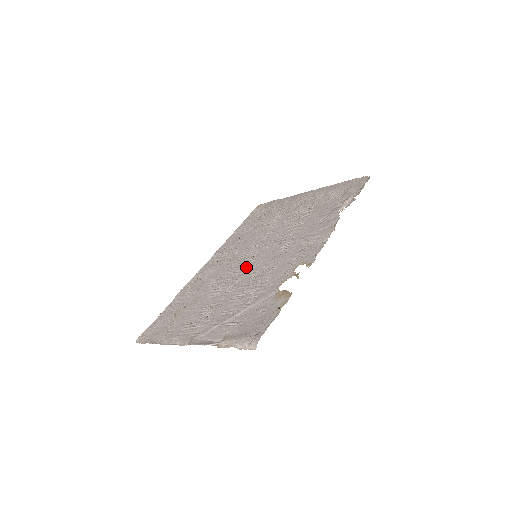
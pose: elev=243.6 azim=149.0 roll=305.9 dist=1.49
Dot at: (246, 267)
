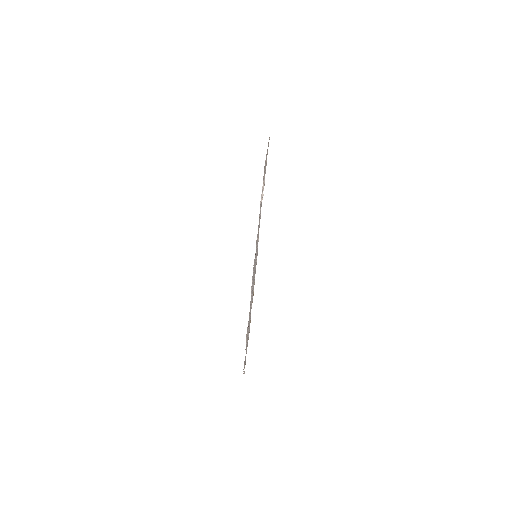
Dot at: (254, 271)
